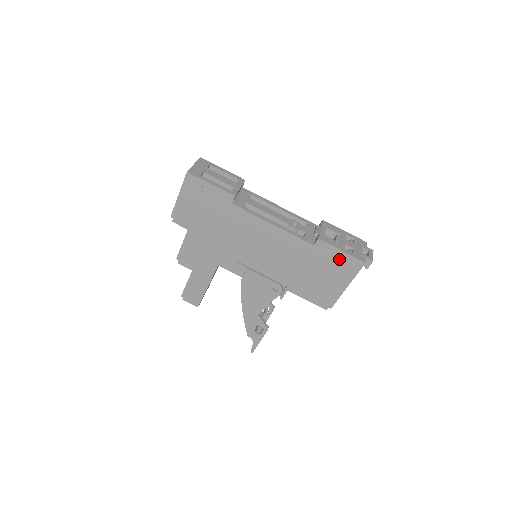
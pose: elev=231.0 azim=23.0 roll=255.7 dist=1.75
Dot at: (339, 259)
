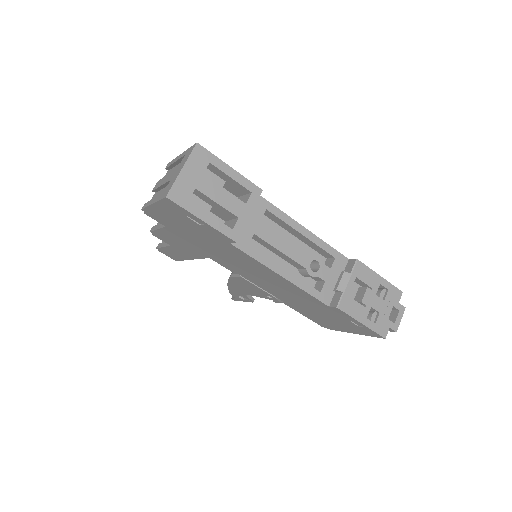
Dot at: (355, 323)
